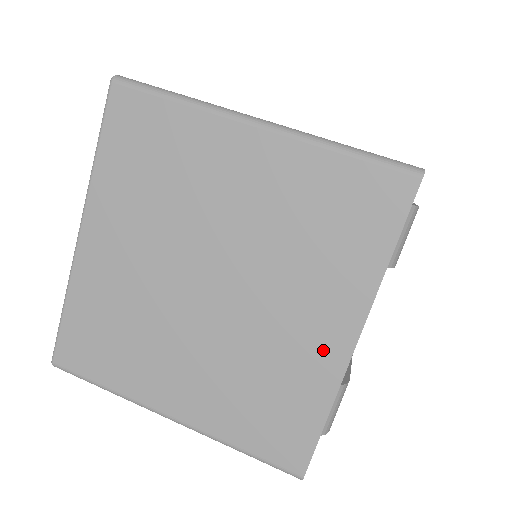
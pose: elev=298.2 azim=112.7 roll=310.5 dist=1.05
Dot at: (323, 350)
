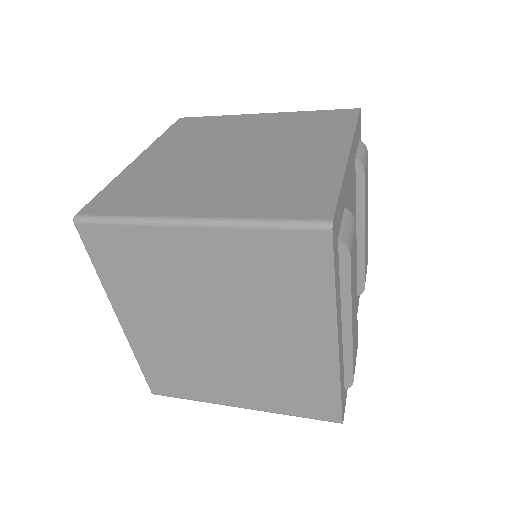
Dot at: (326, 160)
